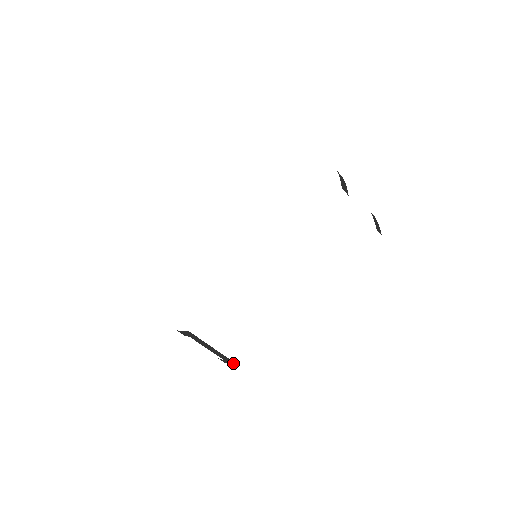
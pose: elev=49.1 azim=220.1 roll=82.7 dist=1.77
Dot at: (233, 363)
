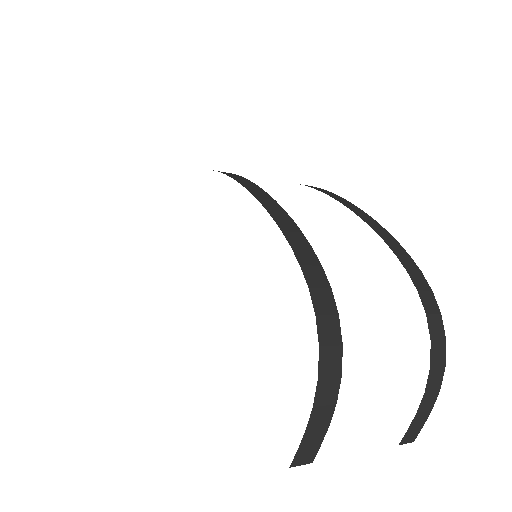
Dot at: occluded
